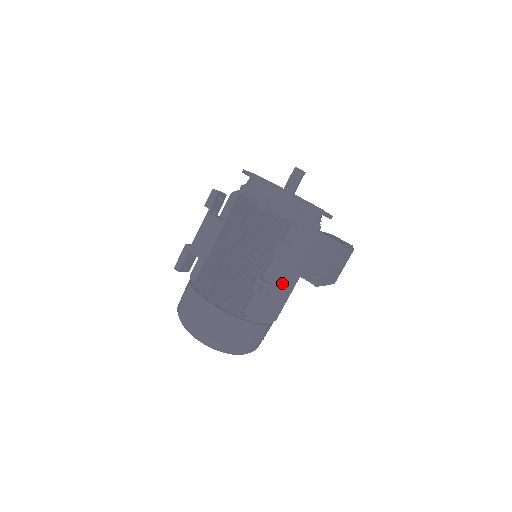
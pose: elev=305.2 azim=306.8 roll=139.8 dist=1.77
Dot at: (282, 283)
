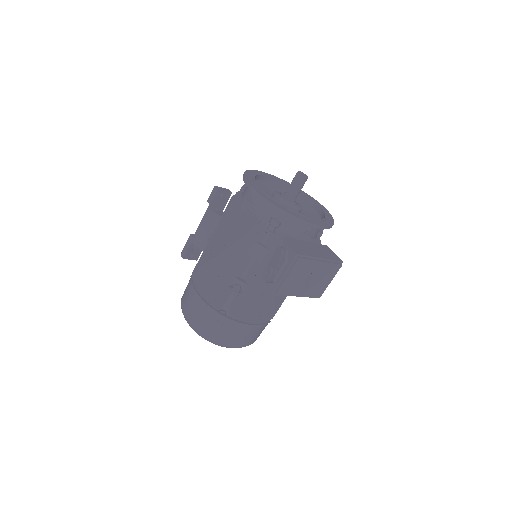
Dot at: (259, 286)
